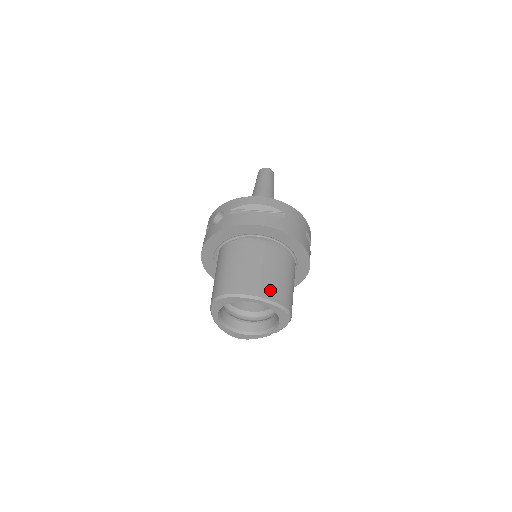
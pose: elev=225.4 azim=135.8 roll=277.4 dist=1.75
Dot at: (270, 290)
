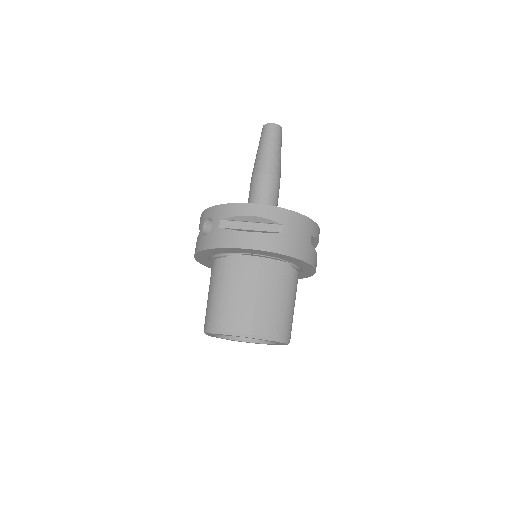
Dot at: (264, 323)
